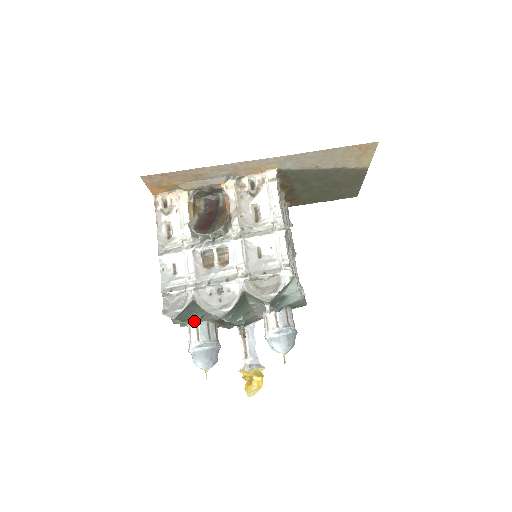
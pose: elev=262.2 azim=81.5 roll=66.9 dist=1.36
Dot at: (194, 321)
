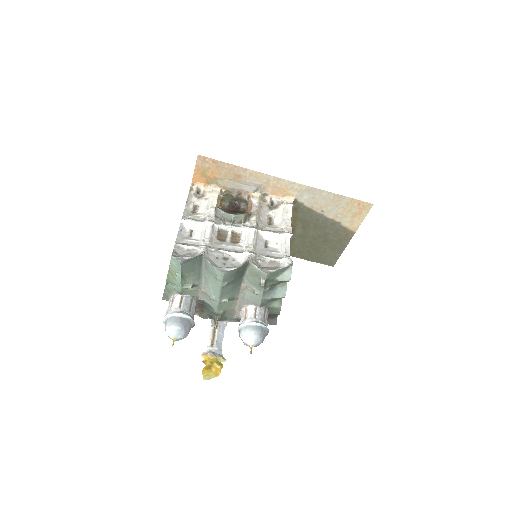
Dot at: (185, 286)
